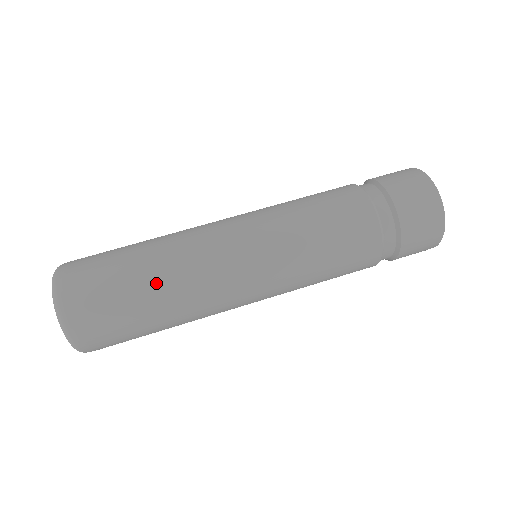
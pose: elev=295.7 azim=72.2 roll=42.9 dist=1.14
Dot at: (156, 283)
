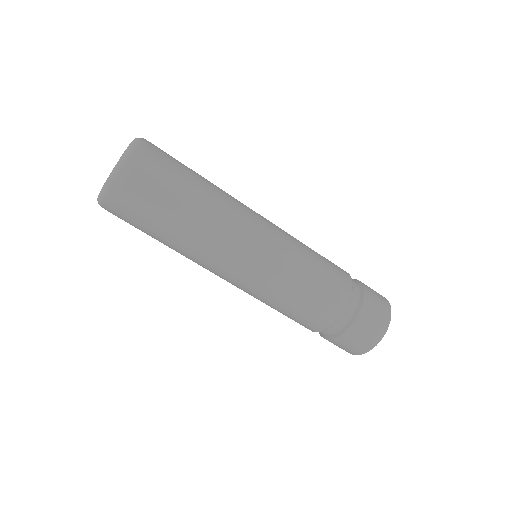
Dot at: occluded
